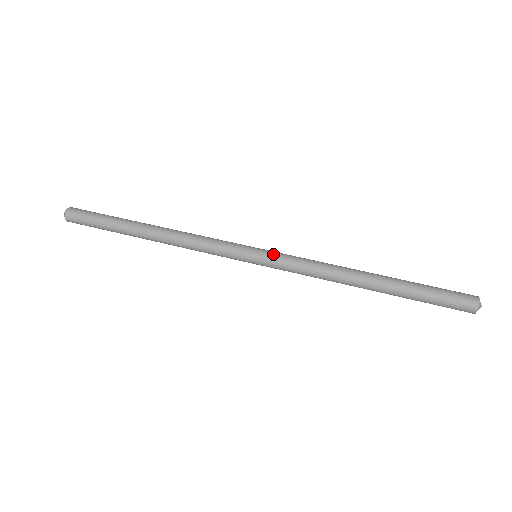
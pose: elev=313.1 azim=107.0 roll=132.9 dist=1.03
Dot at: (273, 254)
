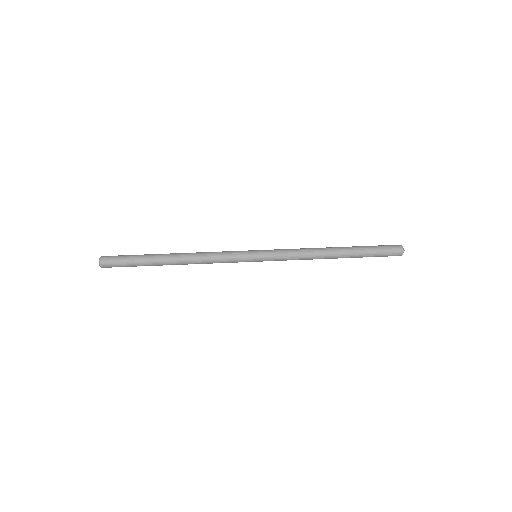
Dot at: (268, 250)
